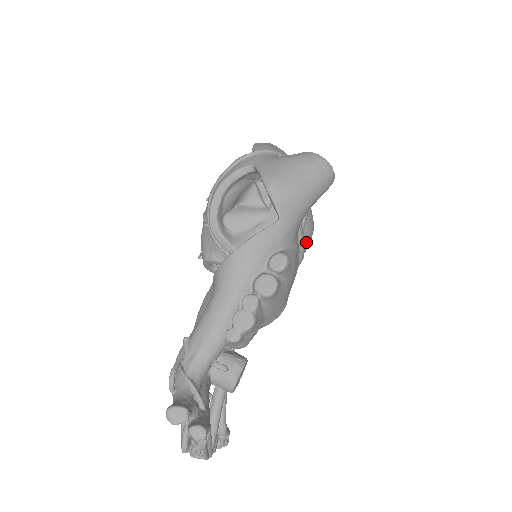
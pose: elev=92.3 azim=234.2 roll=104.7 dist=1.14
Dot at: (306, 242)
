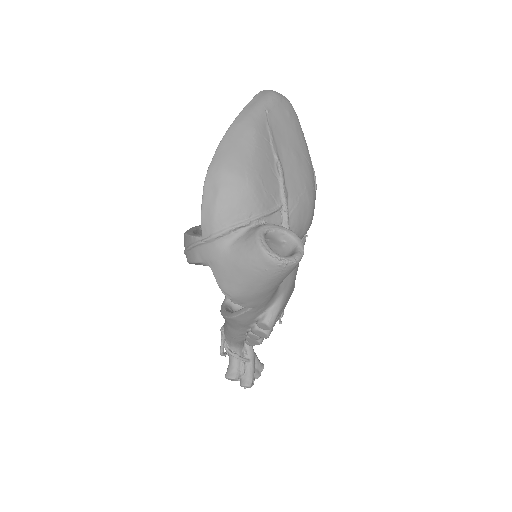
Dot at: occluded
